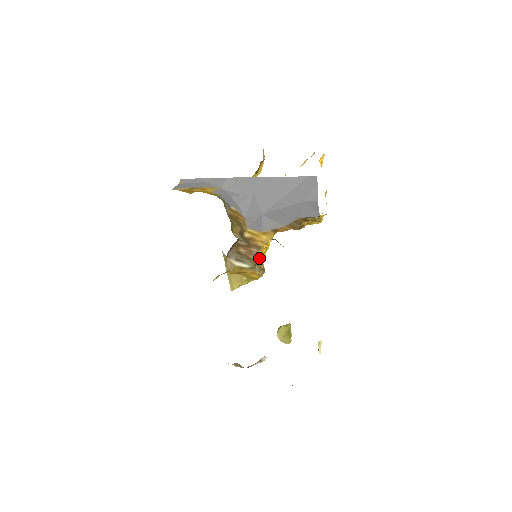
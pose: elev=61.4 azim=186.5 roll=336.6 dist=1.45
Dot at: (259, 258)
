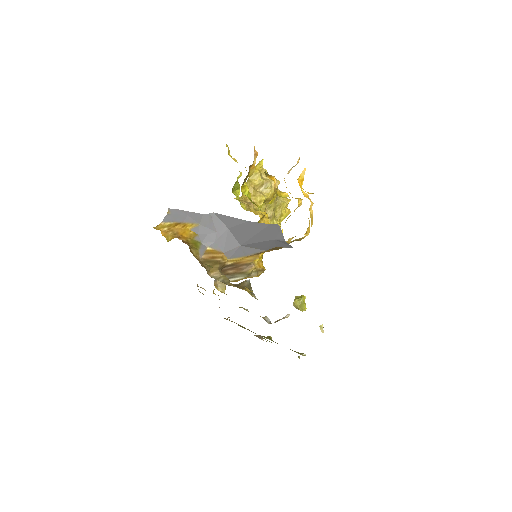
Dot at: (252, 268)
